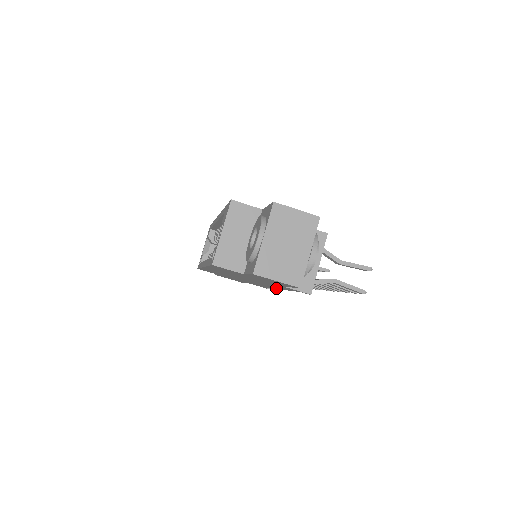
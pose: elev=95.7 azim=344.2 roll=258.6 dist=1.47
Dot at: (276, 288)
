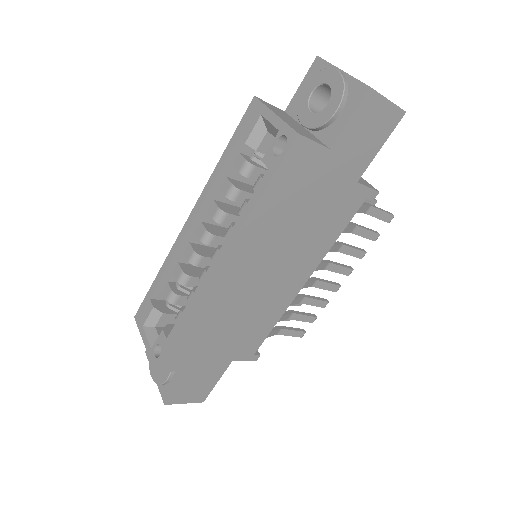
Dot at: (303, 279)
